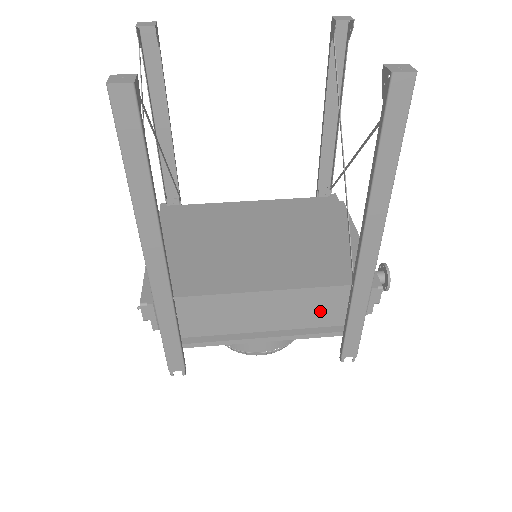
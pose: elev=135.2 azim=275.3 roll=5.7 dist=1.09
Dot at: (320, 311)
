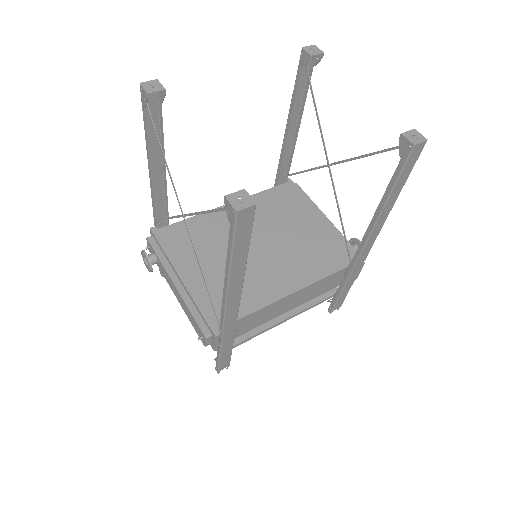
Dot at: (324, 289)
